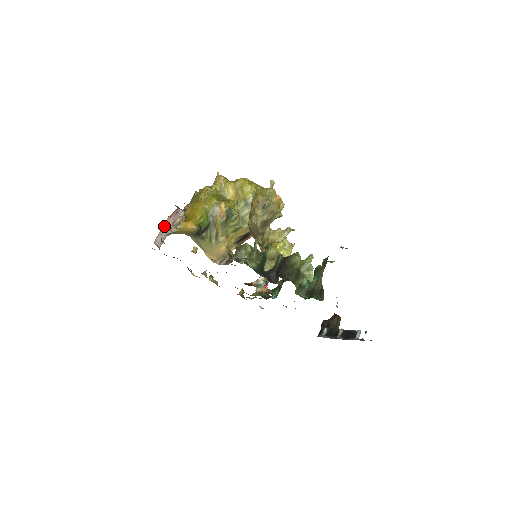
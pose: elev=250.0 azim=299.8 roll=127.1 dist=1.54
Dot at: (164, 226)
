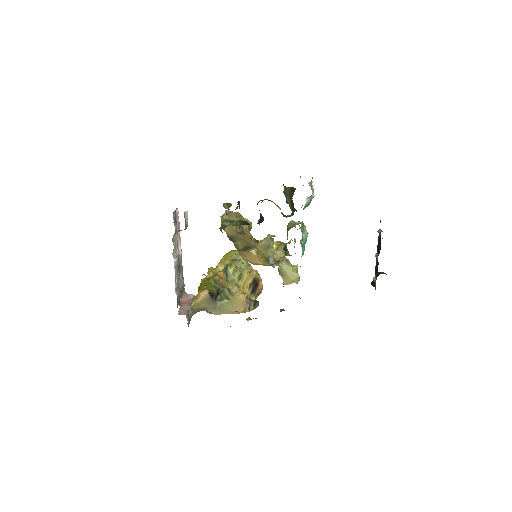
Dot at: (182, 306)
